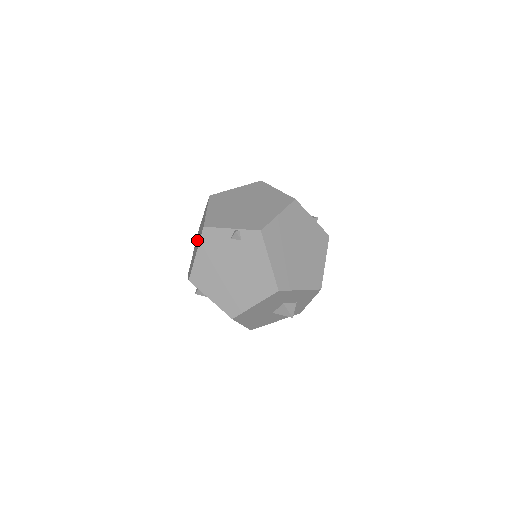
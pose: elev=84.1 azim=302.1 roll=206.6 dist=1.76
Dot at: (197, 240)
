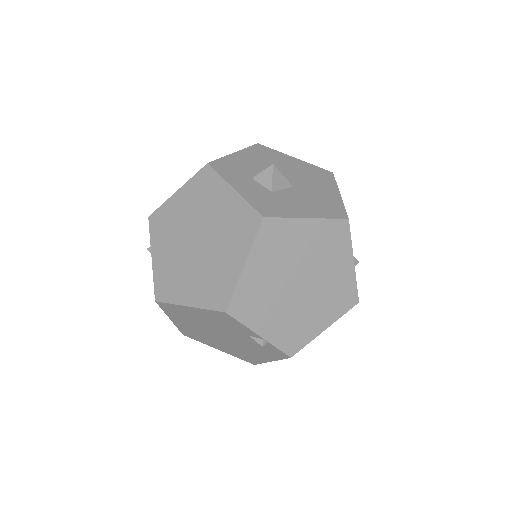
Dot at: (196, 230)
